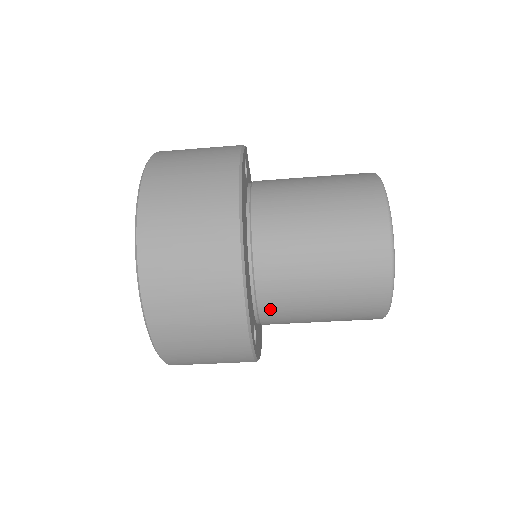
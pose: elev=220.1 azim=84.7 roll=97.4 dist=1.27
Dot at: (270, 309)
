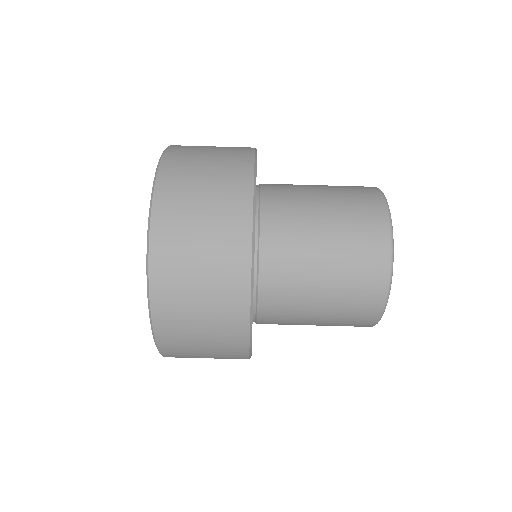
Dot at: (270, 296)
